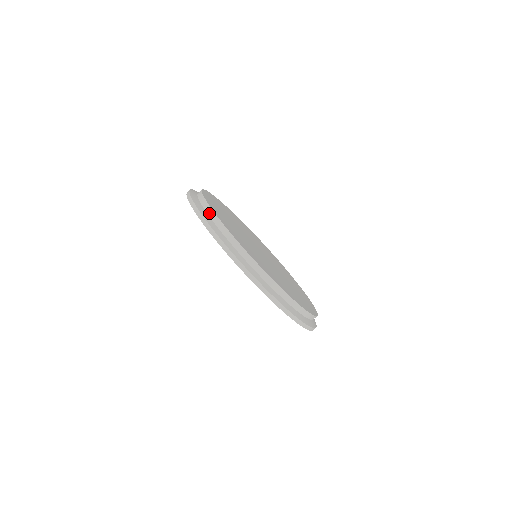
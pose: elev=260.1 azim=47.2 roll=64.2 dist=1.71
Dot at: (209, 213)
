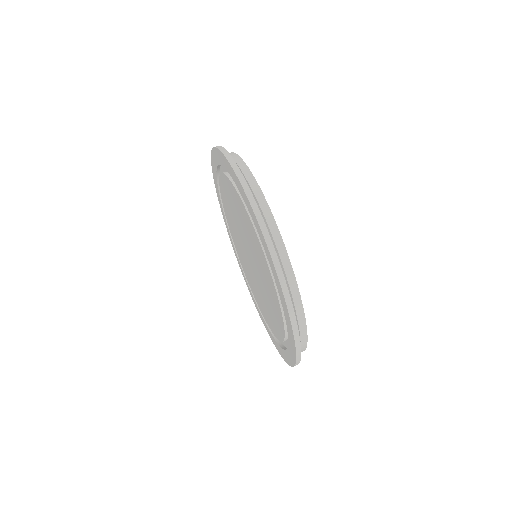
Dot at: occluded
